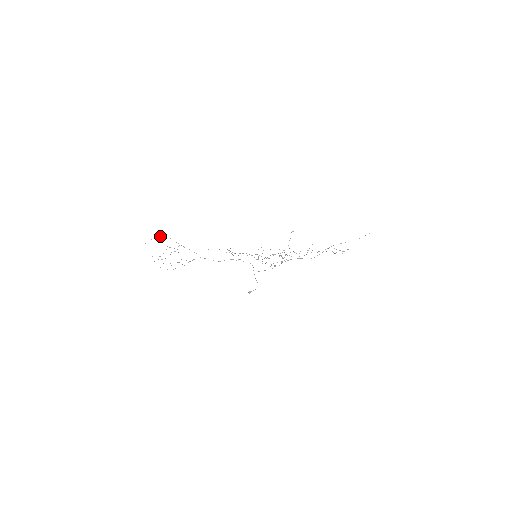
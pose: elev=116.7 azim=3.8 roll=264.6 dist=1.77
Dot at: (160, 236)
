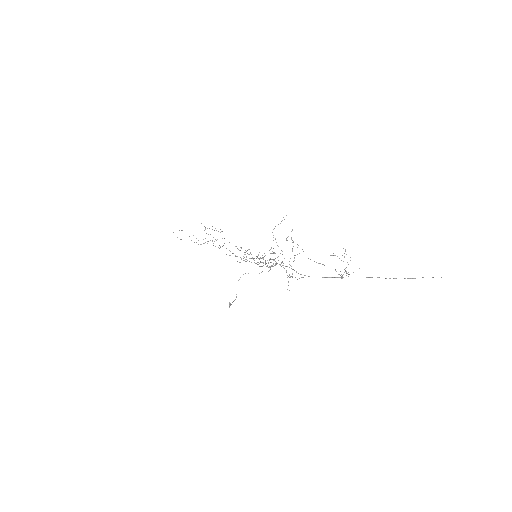
Dot at: (221, 231)
